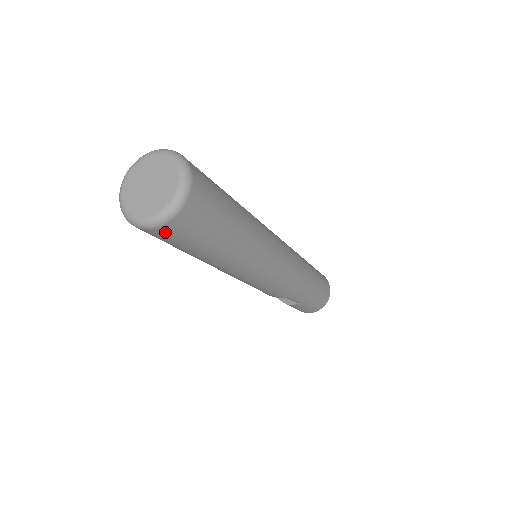
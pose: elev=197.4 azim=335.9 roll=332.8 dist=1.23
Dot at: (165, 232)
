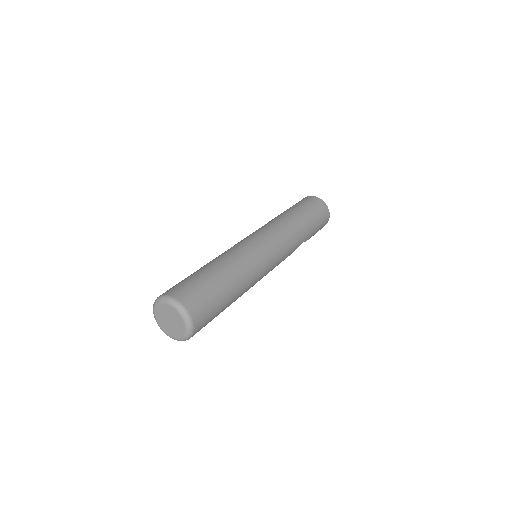
Dot at: (198, 331)
